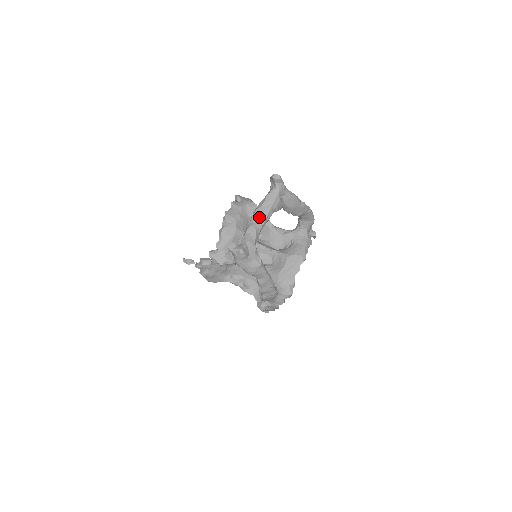
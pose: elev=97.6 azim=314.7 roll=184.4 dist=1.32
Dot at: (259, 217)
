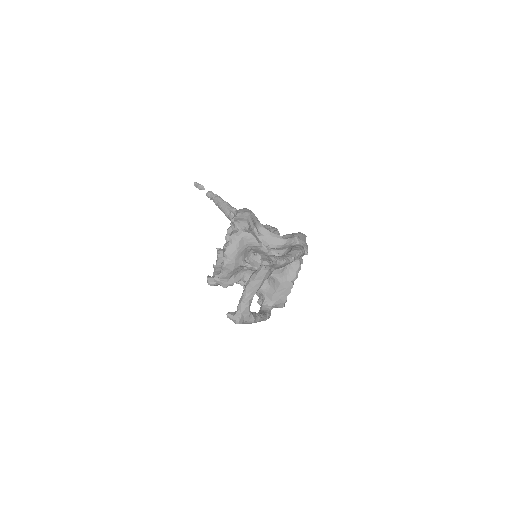
Dot at: (252, 289)
